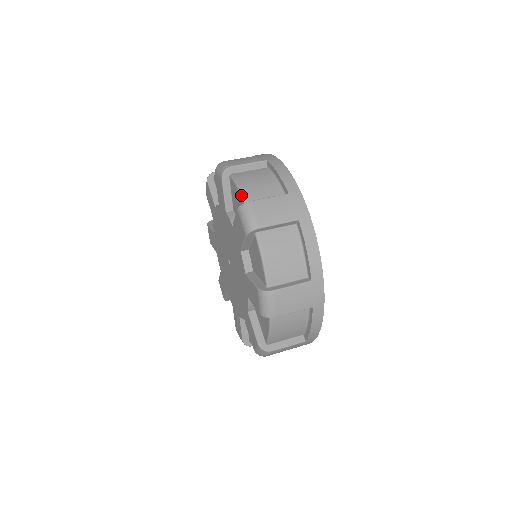
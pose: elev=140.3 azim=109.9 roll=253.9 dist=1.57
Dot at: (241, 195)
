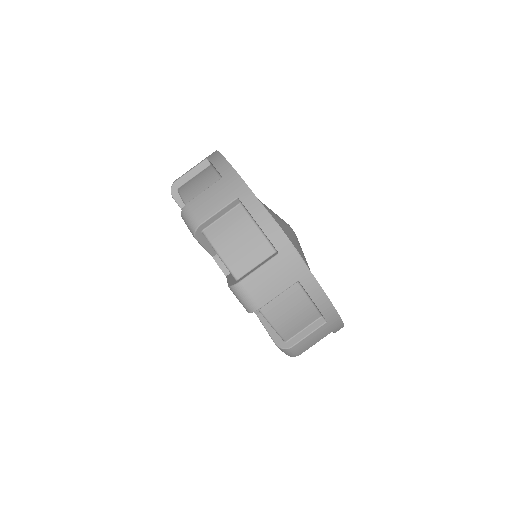
Dot at: occluded
